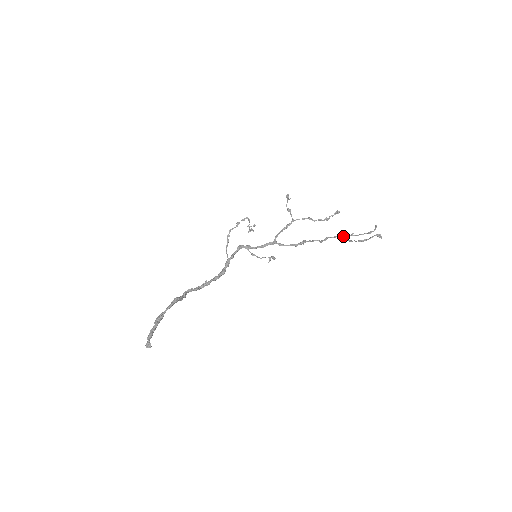
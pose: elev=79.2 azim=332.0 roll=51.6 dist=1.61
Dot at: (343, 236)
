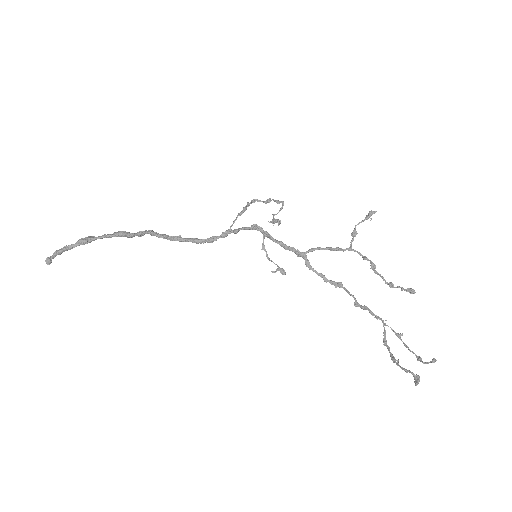
Dot at: (384, 327)
